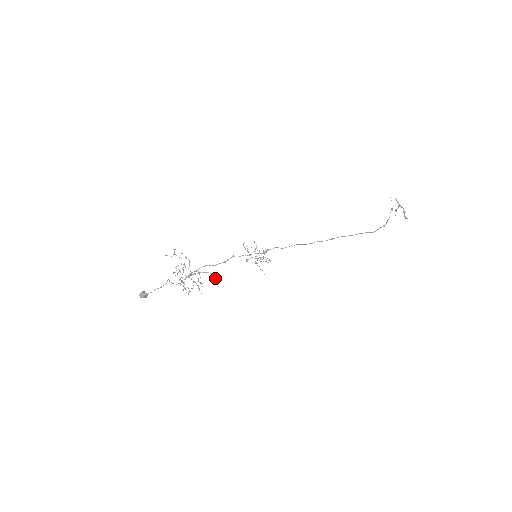
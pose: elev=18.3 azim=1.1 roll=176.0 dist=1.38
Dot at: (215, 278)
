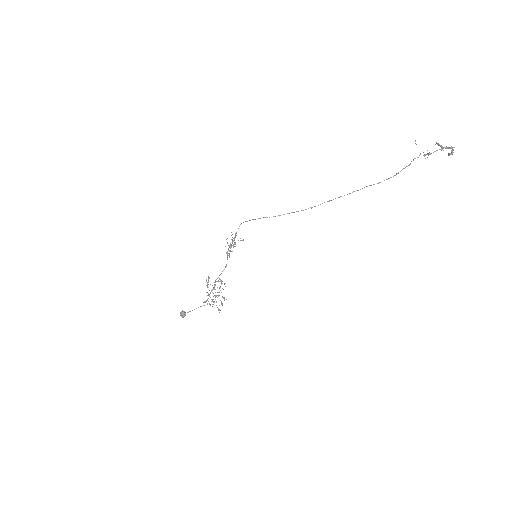
Dot at: occluded
